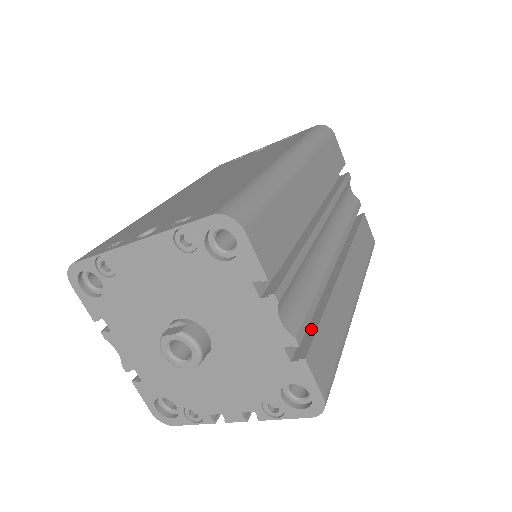
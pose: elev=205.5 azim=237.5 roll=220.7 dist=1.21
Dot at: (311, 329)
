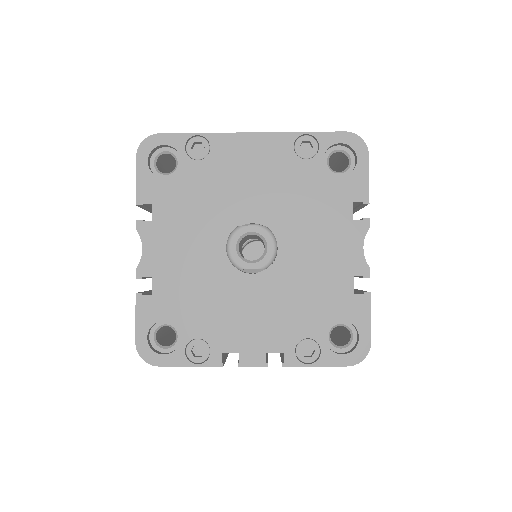
Dot at: occluded
